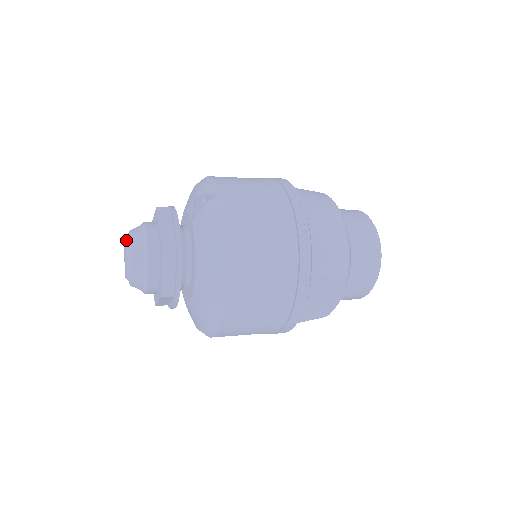
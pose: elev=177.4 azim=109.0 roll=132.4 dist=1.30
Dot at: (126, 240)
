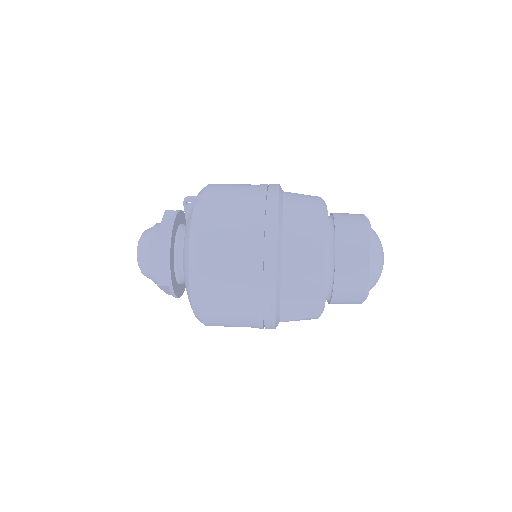
Dot at: occluded
